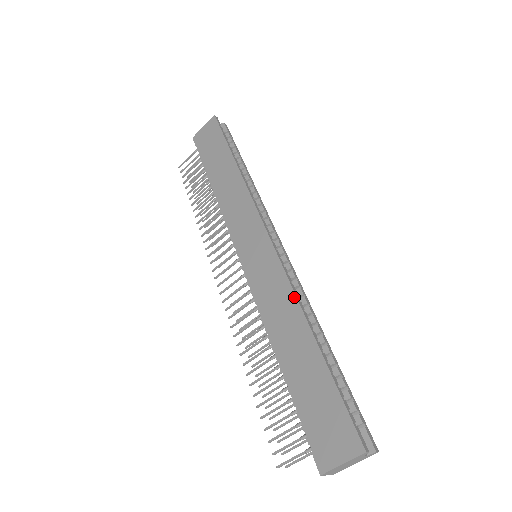
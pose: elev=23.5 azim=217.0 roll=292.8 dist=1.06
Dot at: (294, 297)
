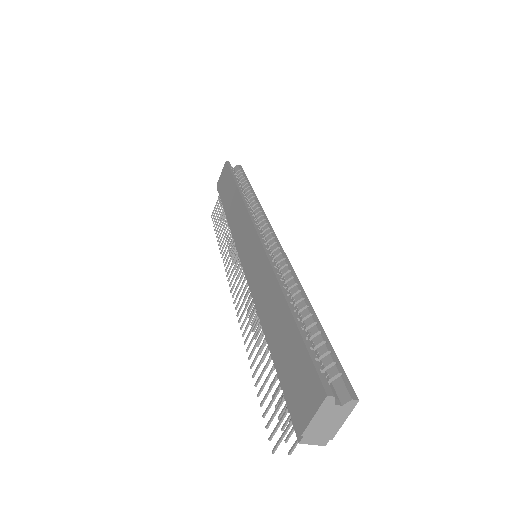
Dot at: (272, 272)
